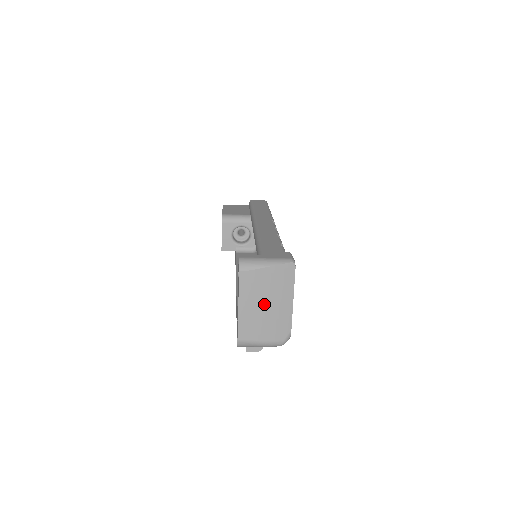
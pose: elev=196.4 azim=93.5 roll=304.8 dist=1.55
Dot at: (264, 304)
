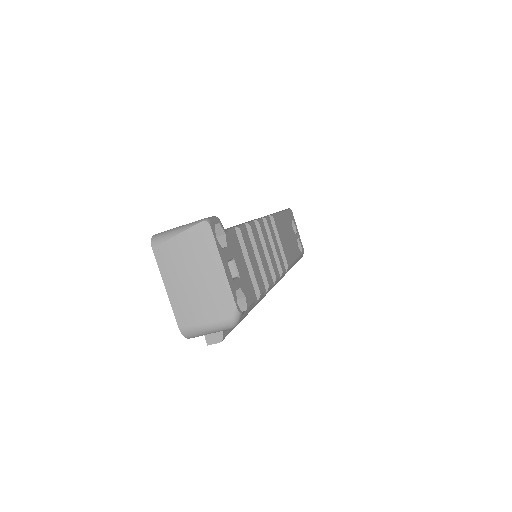
Dot at: (191, 278)
